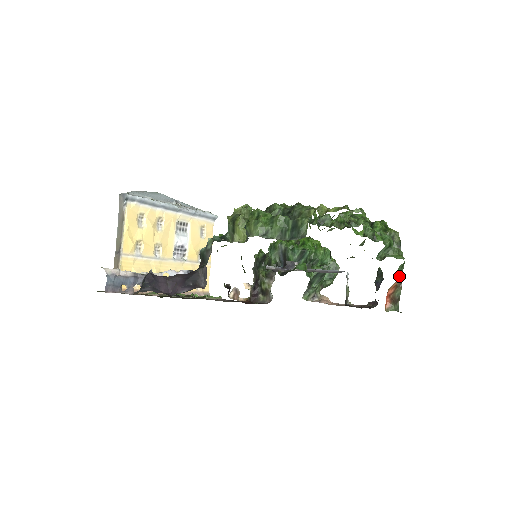
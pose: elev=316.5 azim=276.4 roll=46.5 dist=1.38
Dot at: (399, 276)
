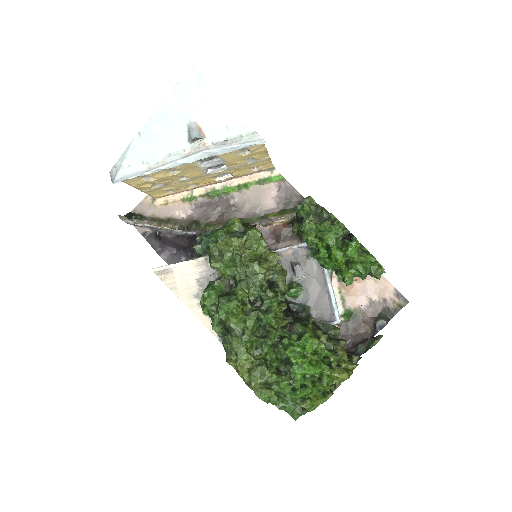
Dot at: occluded
